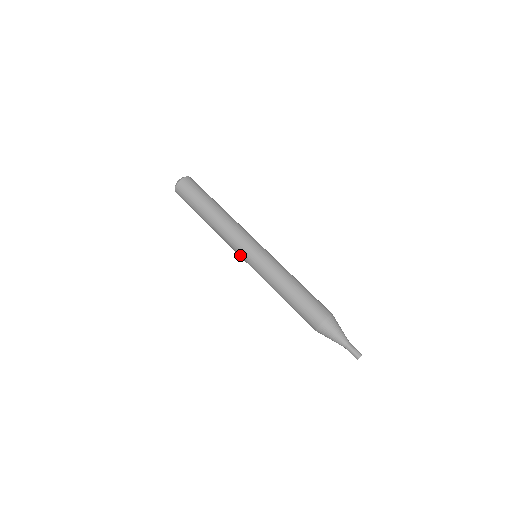
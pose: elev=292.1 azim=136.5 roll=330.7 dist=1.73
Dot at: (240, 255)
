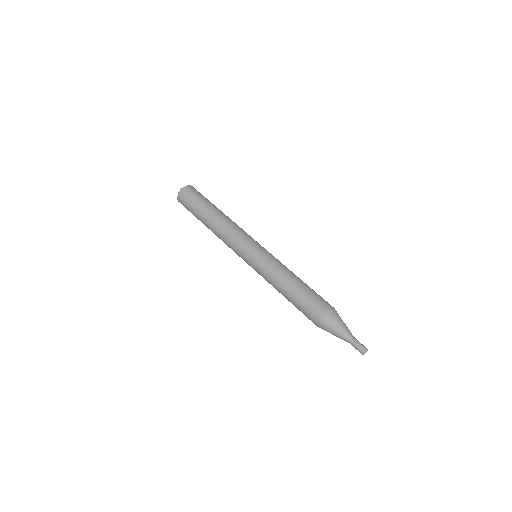
Dot at: (242, 249)
